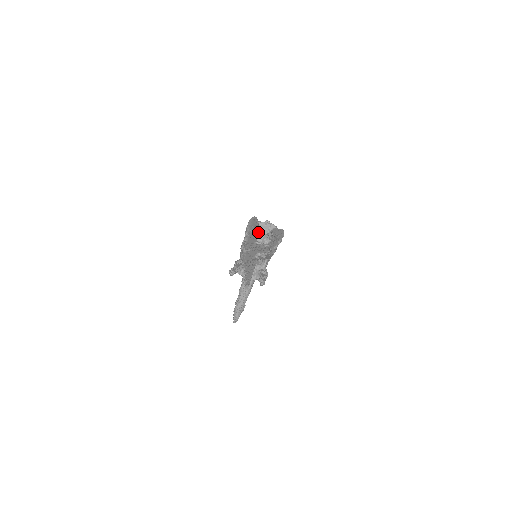
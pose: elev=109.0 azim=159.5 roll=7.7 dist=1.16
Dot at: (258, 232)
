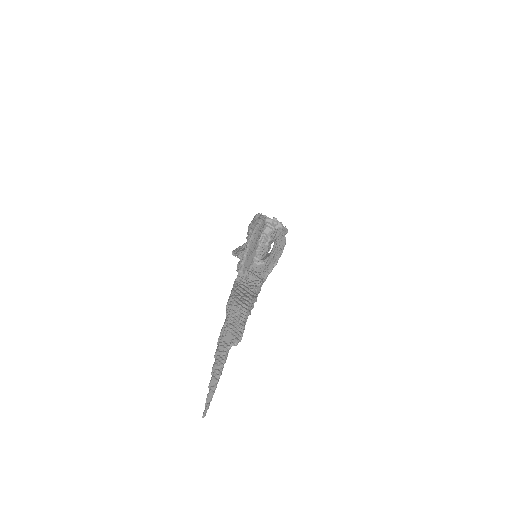
Dot at: (264, 228)
